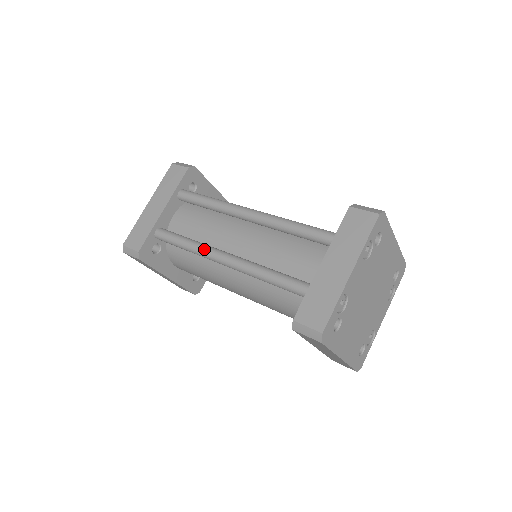
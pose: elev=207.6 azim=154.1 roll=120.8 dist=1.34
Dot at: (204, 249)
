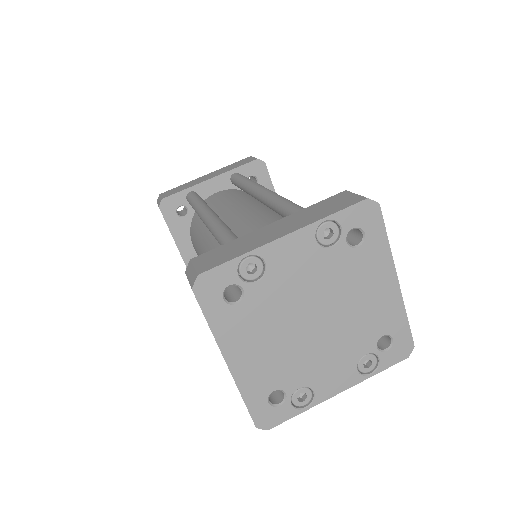
Dot at: (202, 206)
